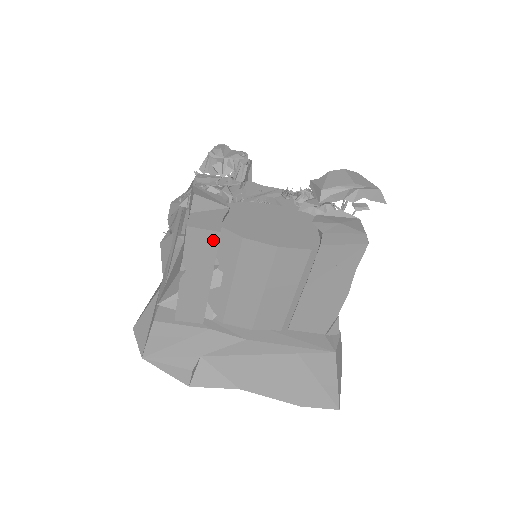
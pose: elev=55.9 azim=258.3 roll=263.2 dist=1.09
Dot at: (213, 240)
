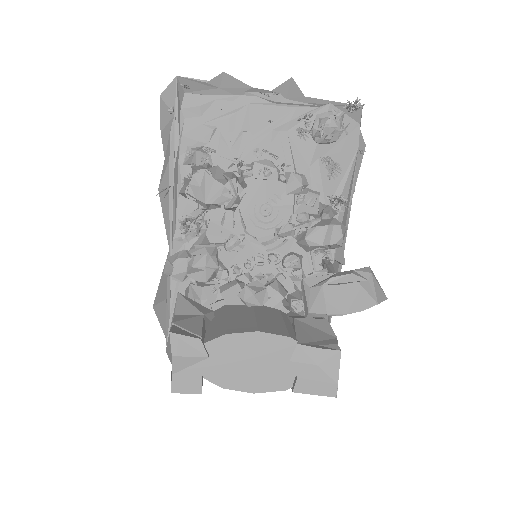
Dot at: occluded
